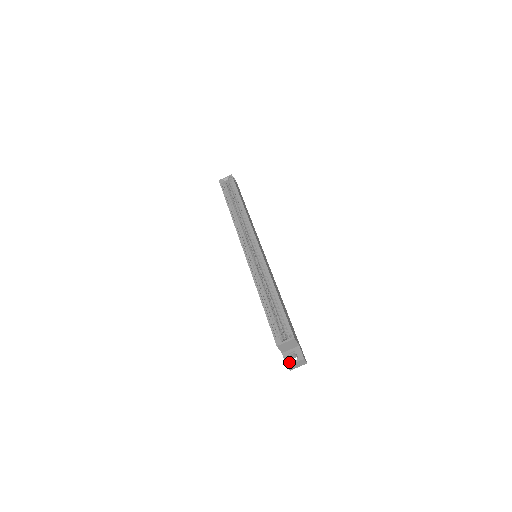
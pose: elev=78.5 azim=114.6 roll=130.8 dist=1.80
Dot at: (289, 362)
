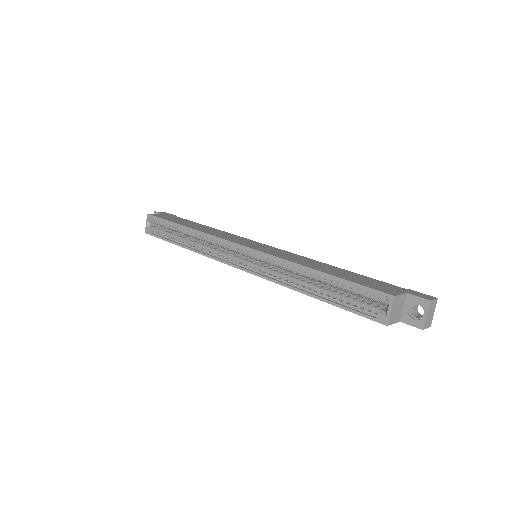
Dot at: (419, 323)
